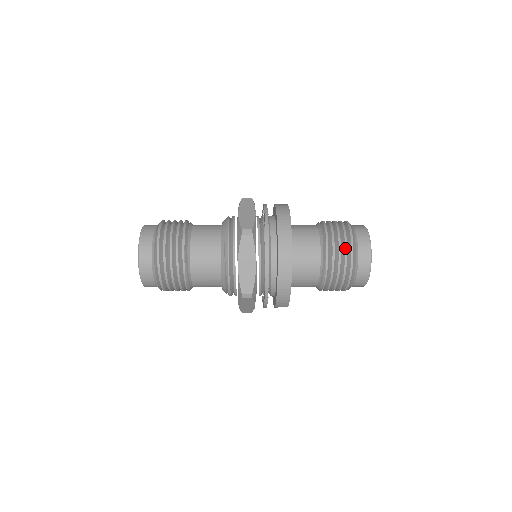
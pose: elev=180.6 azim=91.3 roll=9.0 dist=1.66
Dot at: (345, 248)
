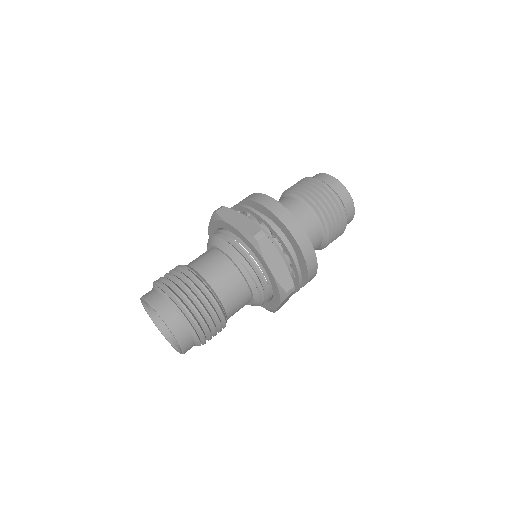
Dot at: (330, 199)
